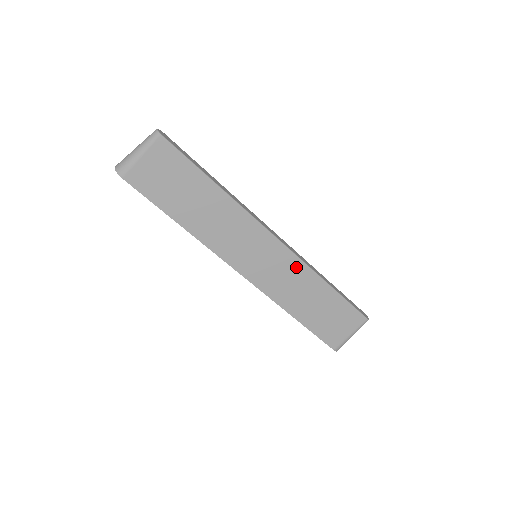
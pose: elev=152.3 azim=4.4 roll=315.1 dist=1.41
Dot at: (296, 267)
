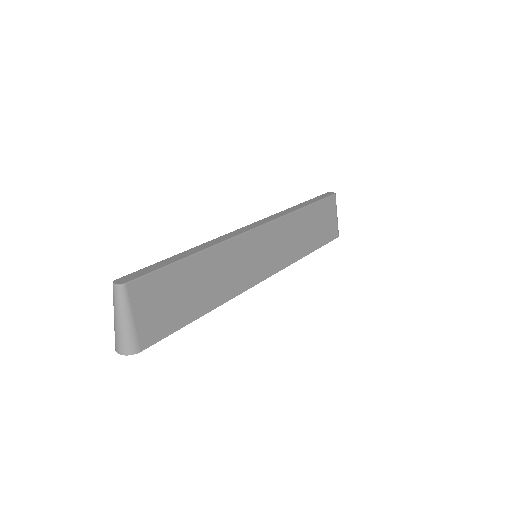
Dot at: (282, 226)
